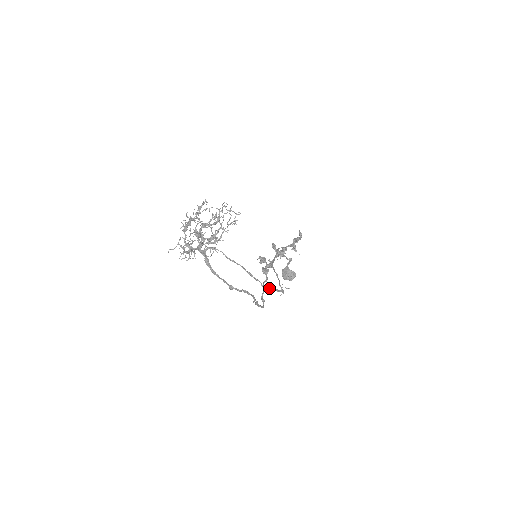
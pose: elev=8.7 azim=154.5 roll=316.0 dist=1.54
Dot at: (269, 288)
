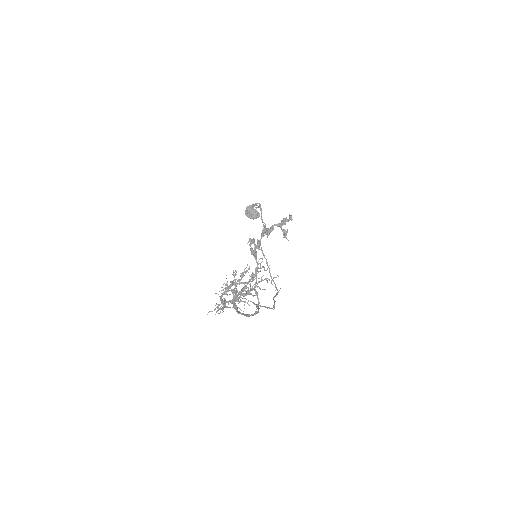
Dot at: occluded
